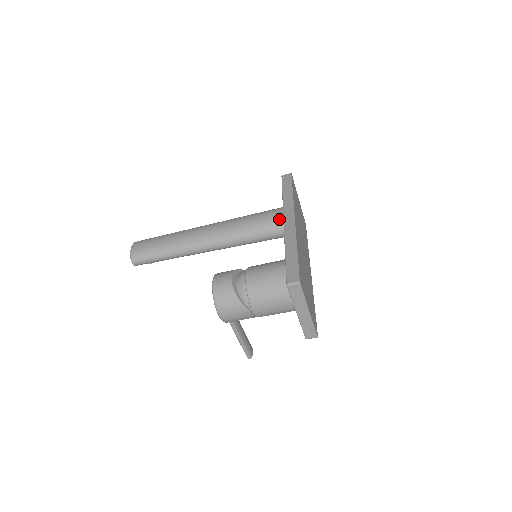
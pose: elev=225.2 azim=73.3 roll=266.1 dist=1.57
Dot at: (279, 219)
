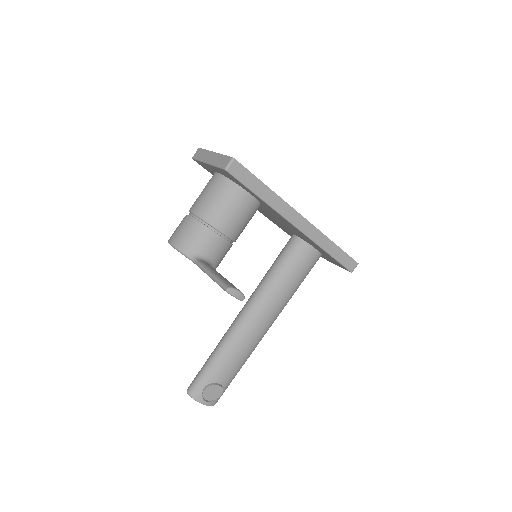
Dot at: occluded
